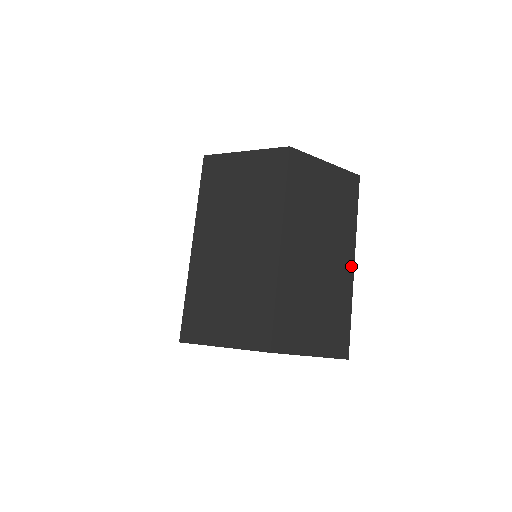
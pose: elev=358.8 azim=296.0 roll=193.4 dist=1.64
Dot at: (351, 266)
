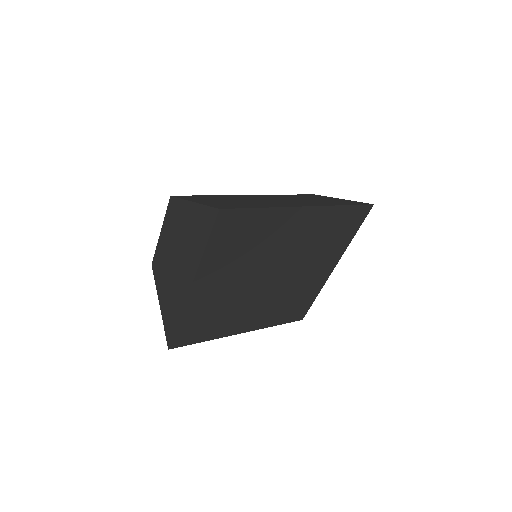
Dot at: occluded
